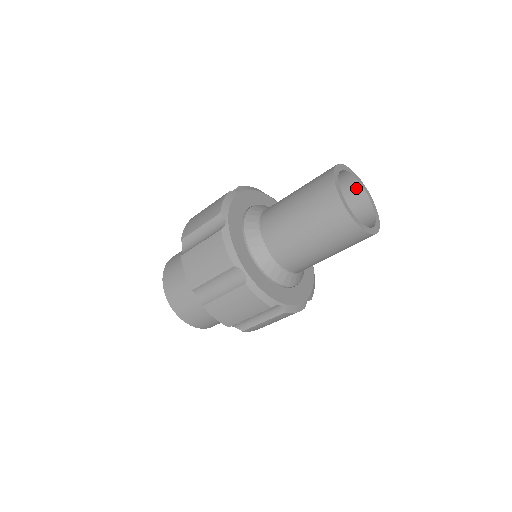
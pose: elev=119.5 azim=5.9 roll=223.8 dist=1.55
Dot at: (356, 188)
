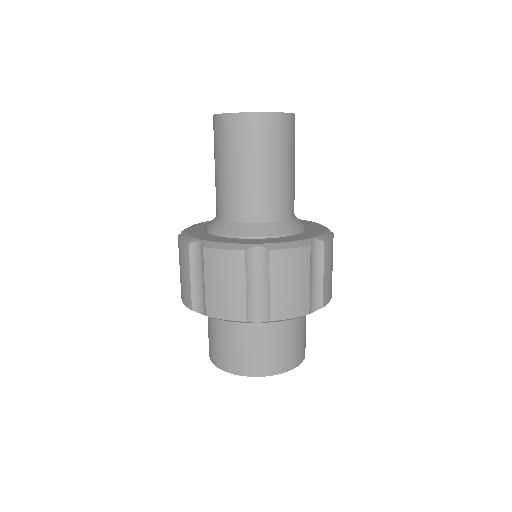
Dot at: occluded
